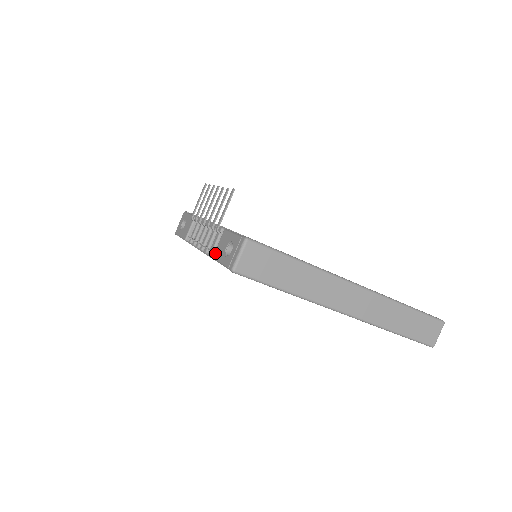
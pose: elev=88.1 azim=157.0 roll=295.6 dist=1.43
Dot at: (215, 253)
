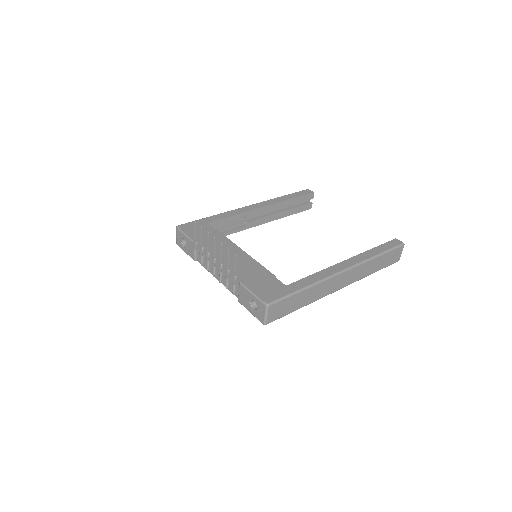
Dot at: (239, 300)
